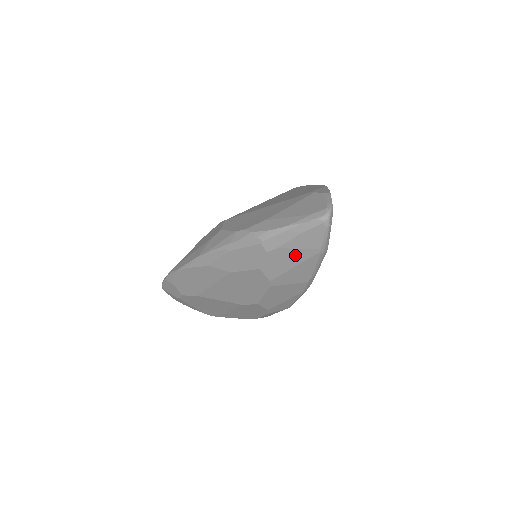
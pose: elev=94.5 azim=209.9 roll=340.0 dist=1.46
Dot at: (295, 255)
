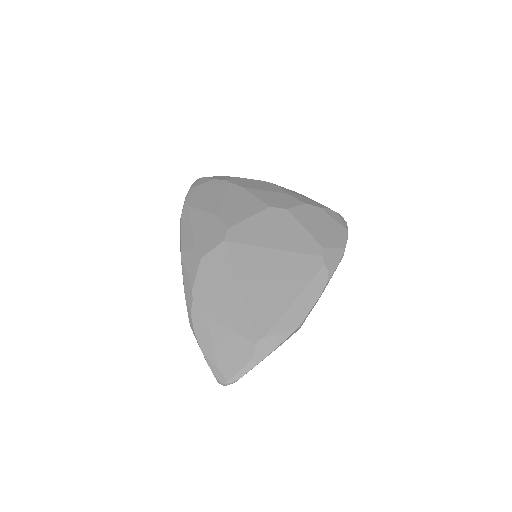
Dot at: occluded
